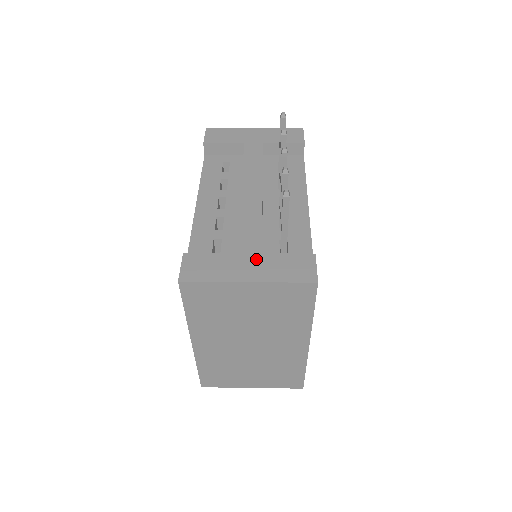
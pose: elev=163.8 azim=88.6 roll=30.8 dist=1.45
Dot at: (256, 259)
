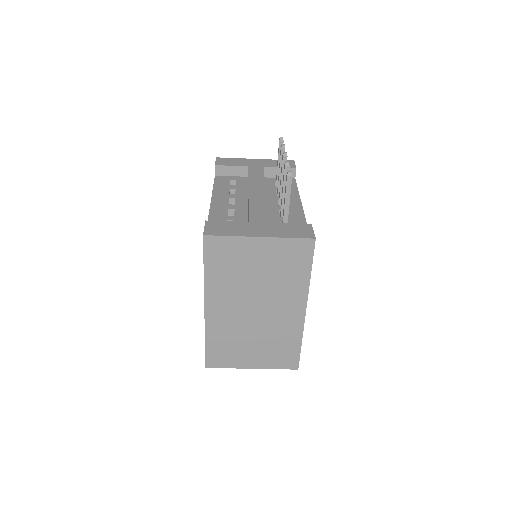
Dot at: (265, 225)
